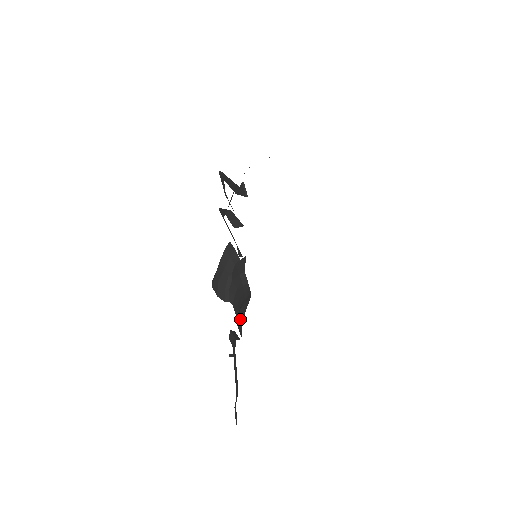
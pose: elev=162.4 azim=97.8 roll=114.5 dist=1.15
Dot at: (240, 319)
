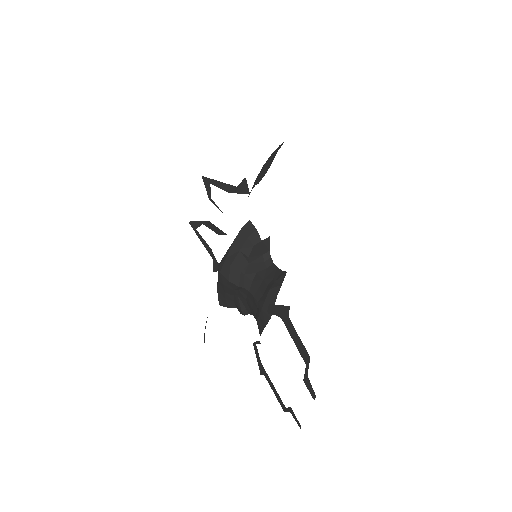
Dot at: (269, 300)
